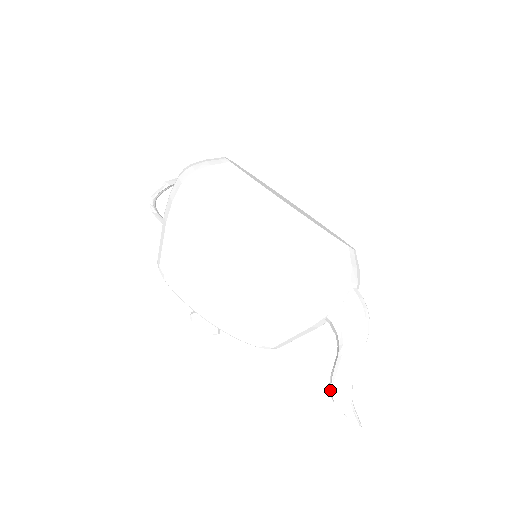
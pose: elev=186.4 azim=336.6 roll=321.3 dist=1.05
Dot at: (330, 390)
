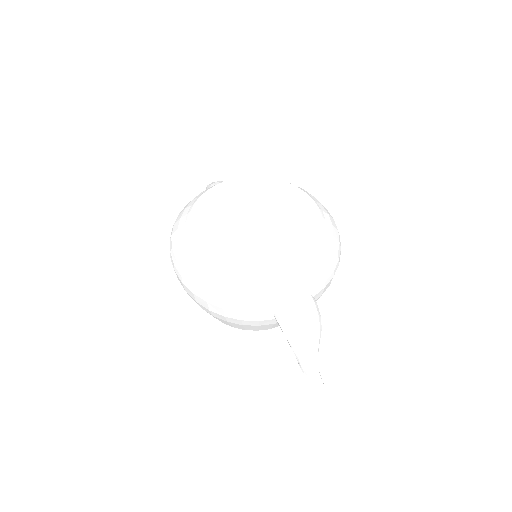
Dot at: occluded
